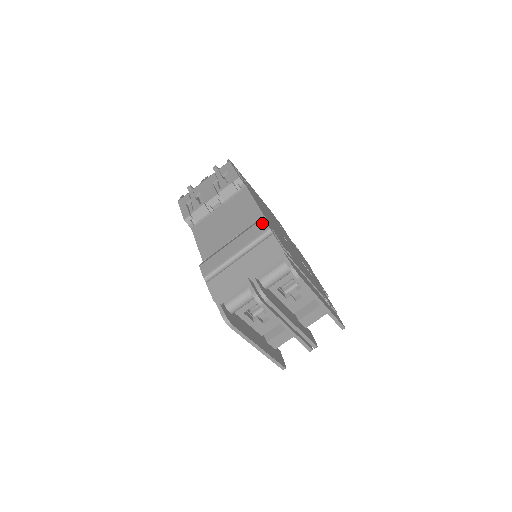
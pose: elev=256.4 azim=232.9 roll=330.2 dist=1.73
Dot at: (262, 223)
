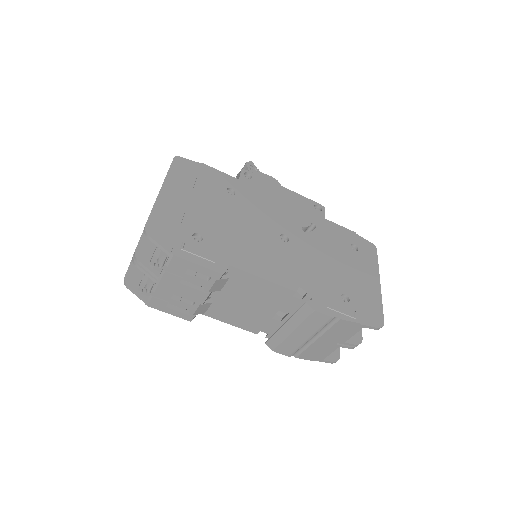
Dot at: (318, 315)
